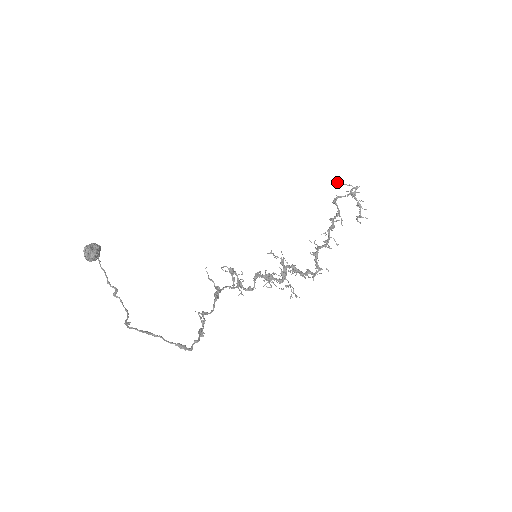
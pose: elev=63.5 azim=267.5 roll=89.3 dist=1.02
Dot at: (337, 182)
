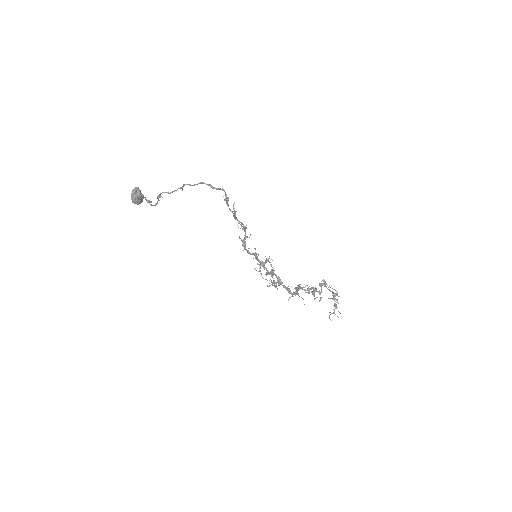
Dot at: (325, 283)
